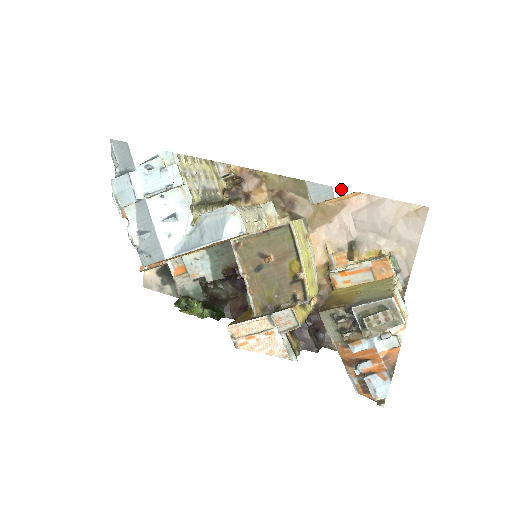
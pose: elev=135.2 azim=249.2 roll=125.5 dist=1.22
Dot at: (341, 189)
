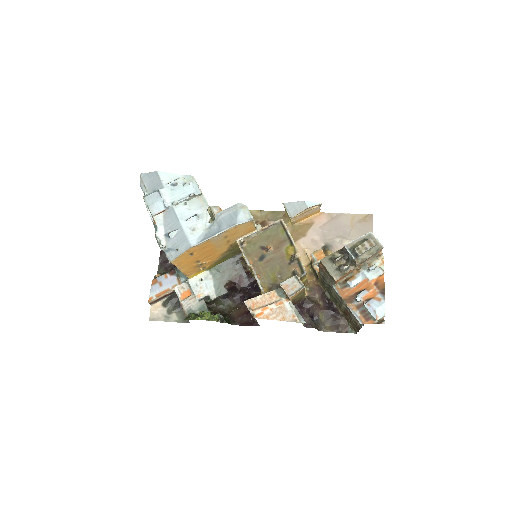
Dot at: (311, 202)
